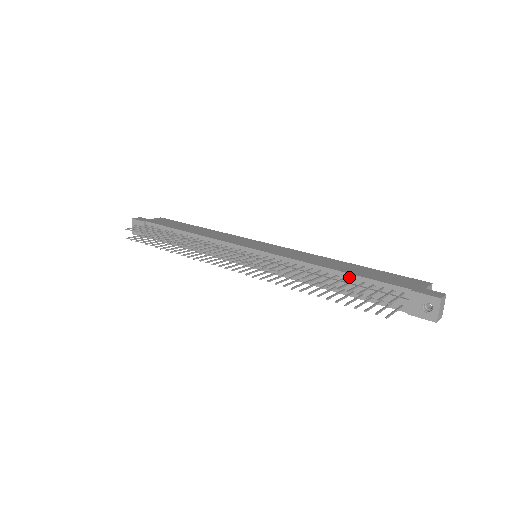
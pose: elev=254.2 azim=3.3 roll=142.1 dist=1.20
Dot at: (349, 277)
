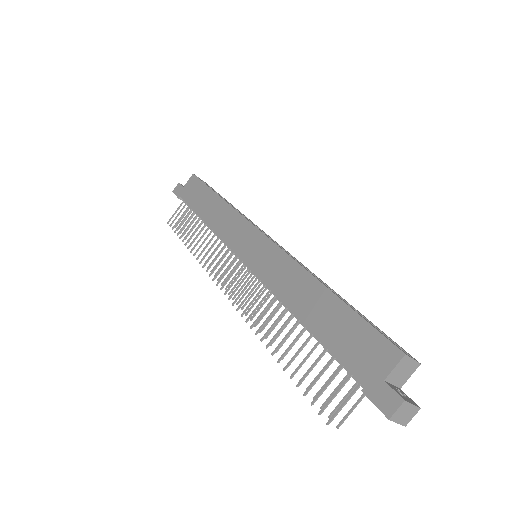
Dot at: (314, 335)
